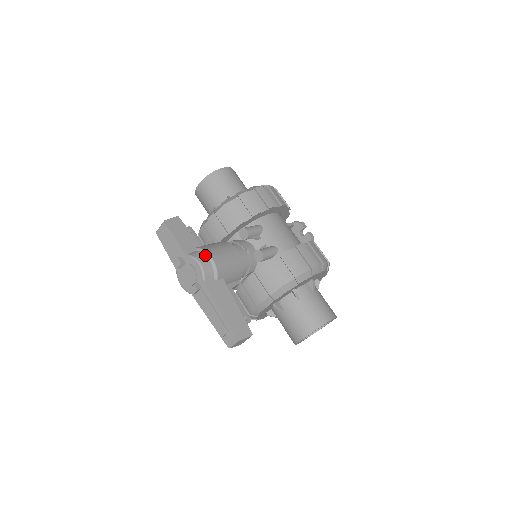
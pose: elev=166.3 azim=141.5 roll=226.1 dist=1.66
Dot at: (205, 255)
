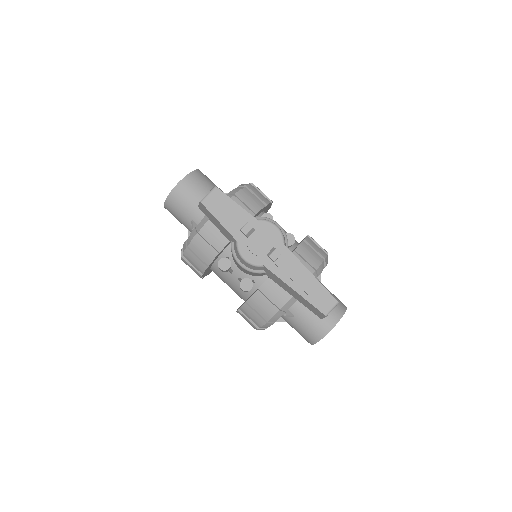
Dot at: (271, 221)
